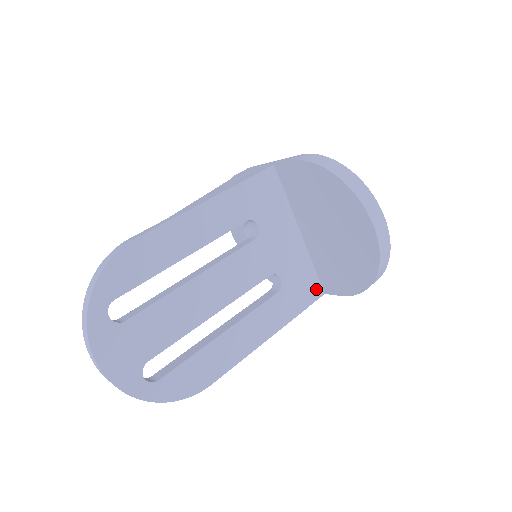
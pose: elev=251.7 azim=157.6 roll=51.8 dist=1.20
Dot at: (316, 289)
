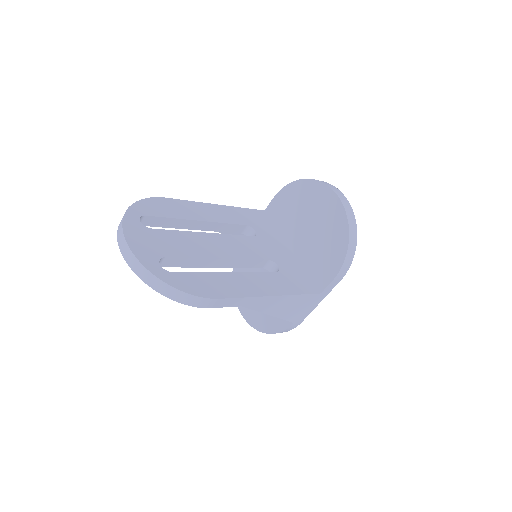
Dot at: (311, 287)
